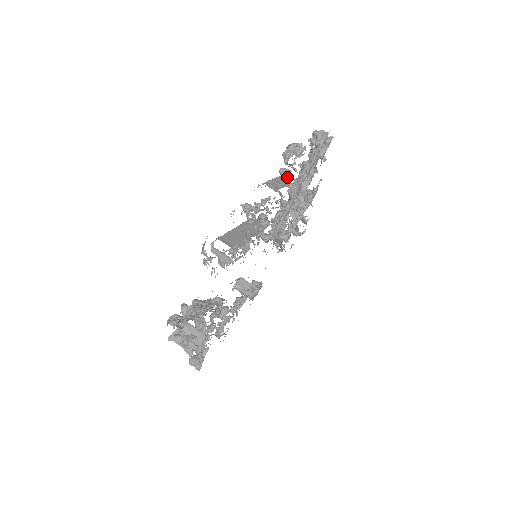
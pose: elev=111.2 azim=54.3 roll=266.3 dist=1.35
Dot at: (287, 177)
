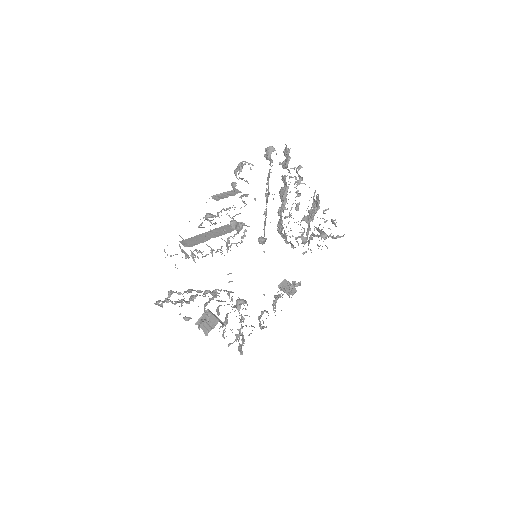
Dot at: (235, 189)
